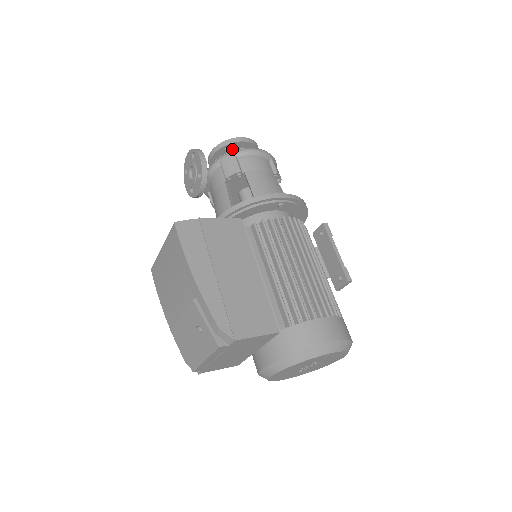
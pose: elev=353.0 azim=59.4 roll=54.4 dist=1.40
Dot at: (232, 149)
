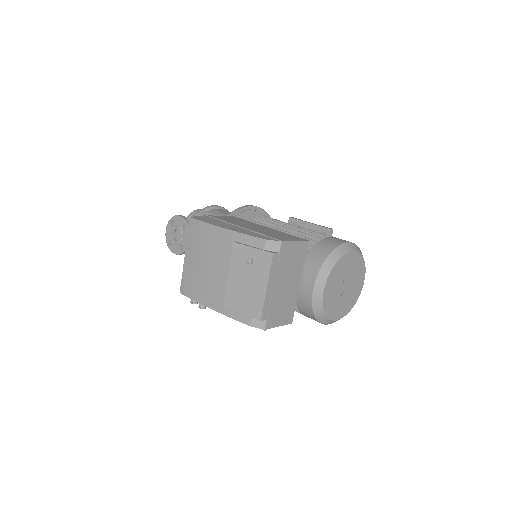
Dot at: occluded
